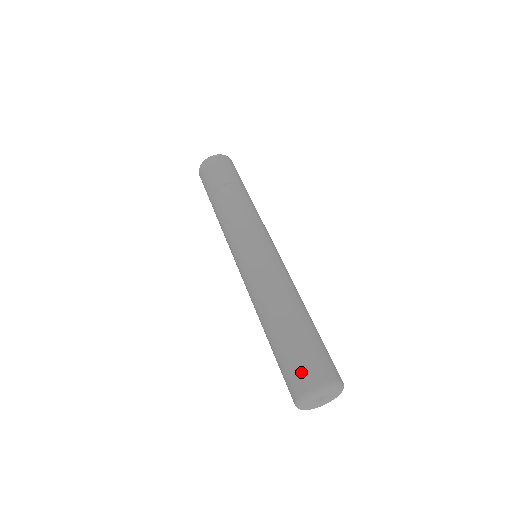
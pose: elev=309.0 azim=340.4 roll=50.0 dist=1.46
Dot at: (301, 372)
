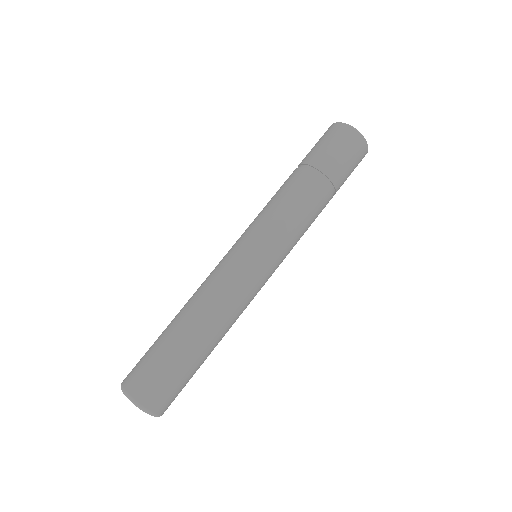
Dot at: (156, 390)
